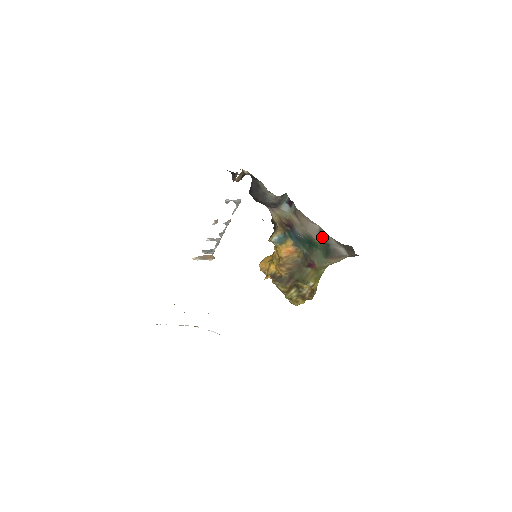
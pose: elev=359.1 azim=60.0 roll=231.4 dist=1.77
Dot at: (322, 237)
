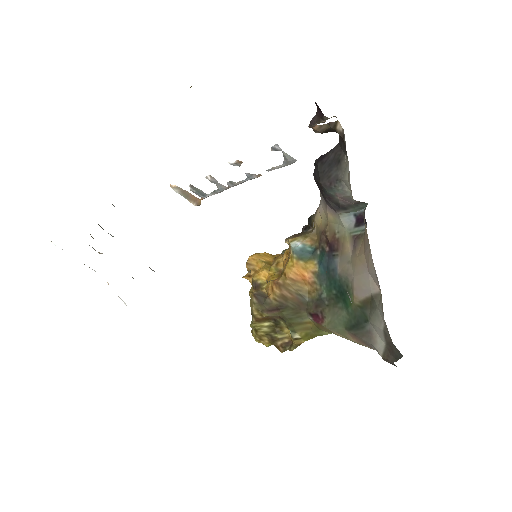
Dot at: (368, 305)
